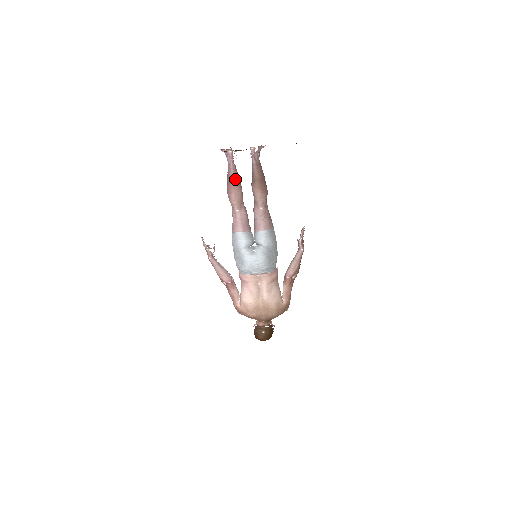
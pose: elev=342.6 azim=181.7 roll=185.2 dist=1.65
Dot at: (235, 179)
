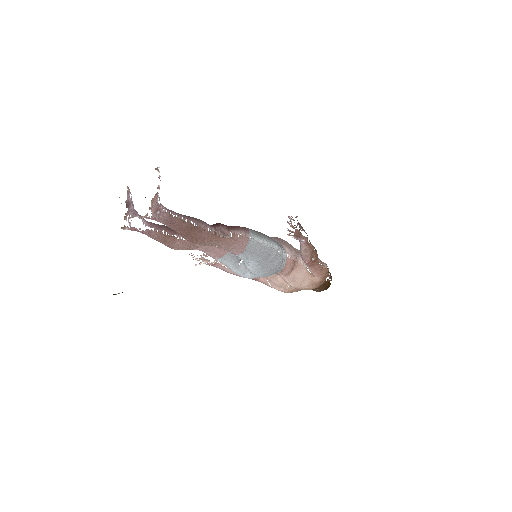
Dot at: (160, 239)
